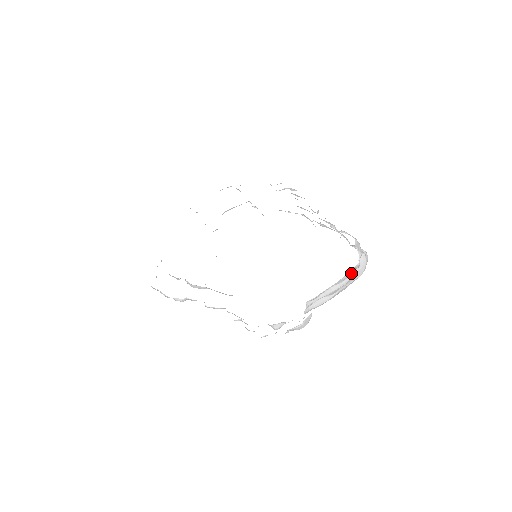
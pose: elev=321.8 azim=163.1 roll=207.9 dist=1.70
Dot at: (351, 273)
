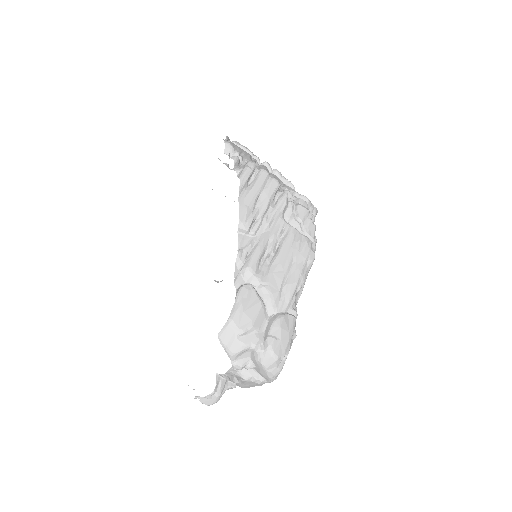
Dot at: (234, 373)
